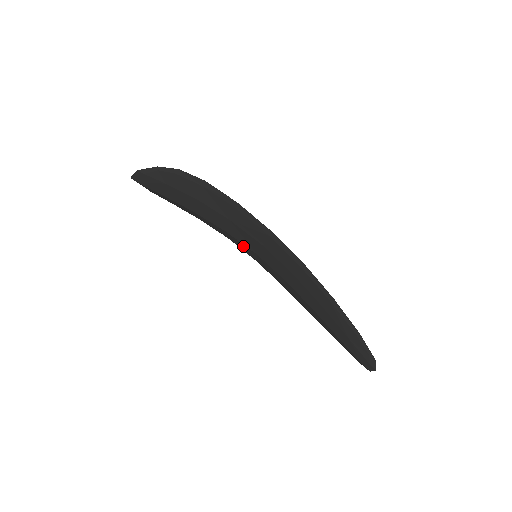
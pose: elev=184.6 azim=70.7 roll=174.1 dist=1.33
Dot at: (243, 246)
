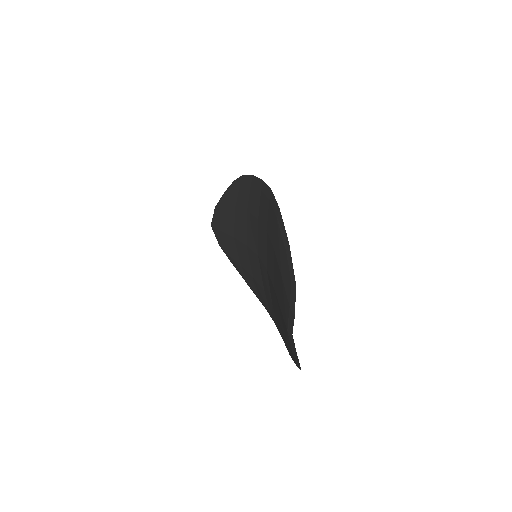
Dot at: (255, 263)
